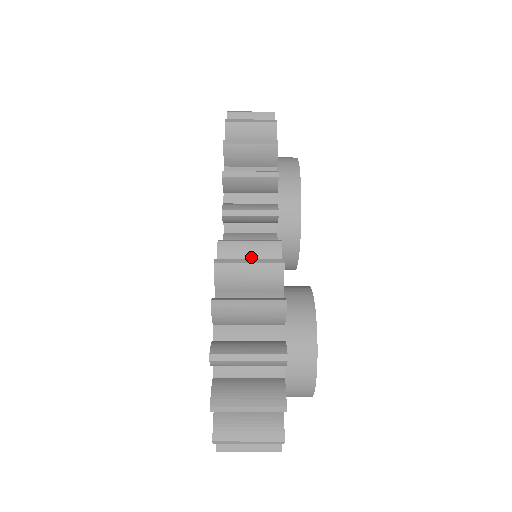
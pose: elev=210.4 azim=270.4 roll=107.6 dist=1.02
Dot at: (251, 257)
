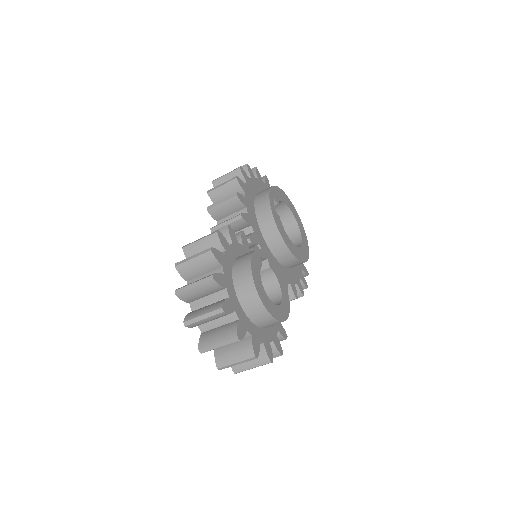
Dot at: occluded
